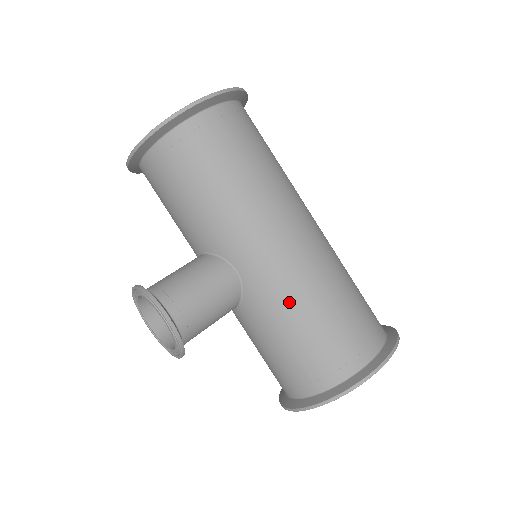
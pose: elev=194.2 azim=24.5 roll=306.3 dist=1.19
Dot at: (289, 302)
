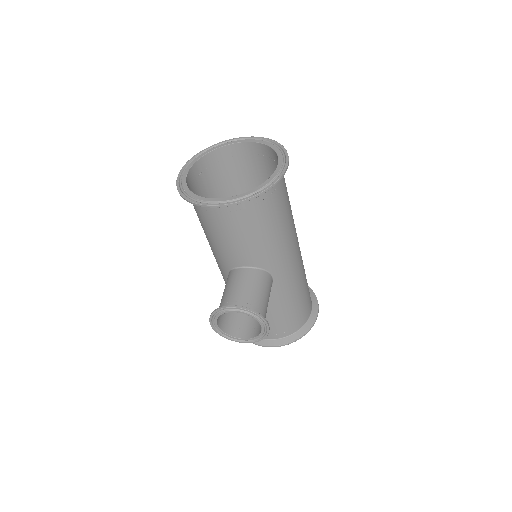
Dot at: (294, 290)
